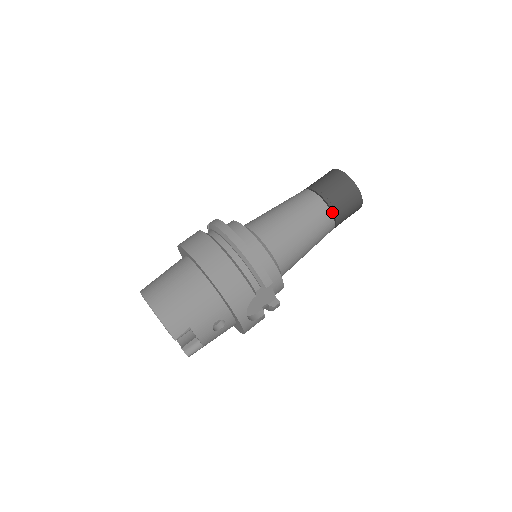
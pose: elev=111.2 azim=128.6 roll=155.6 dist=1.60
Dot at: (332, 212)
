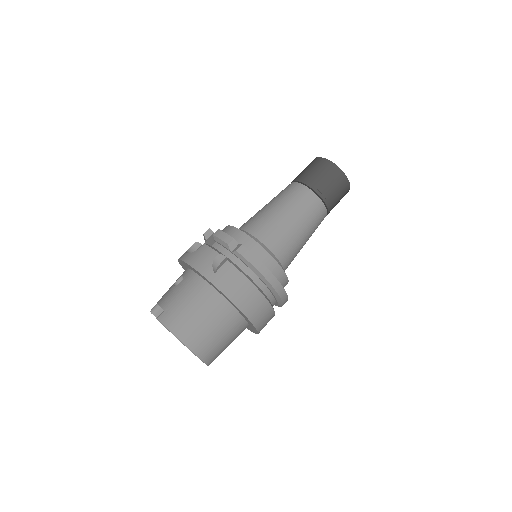
Dot at: (326, 215)
